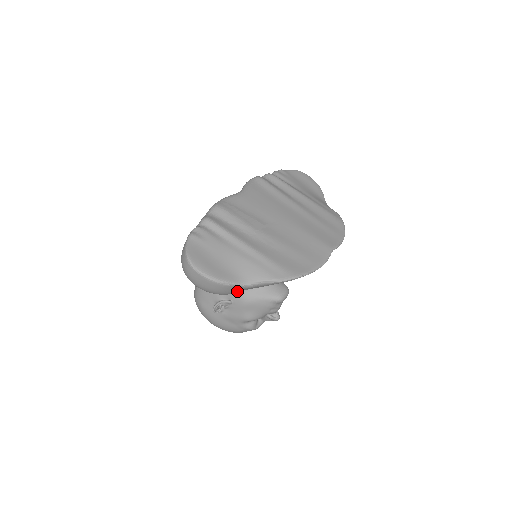
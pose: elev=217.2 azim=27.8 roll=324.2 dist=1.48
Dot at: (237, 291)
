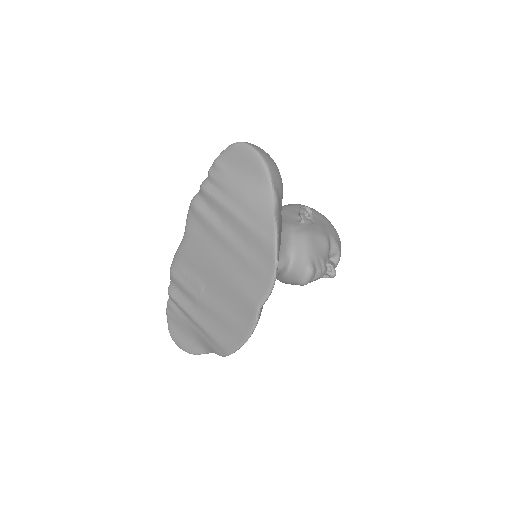
Dot at: occluded
